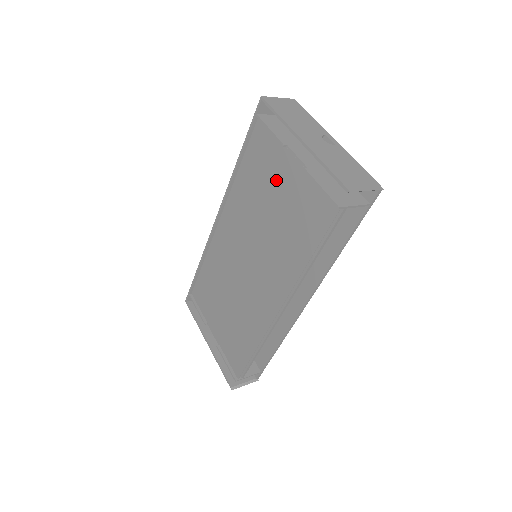
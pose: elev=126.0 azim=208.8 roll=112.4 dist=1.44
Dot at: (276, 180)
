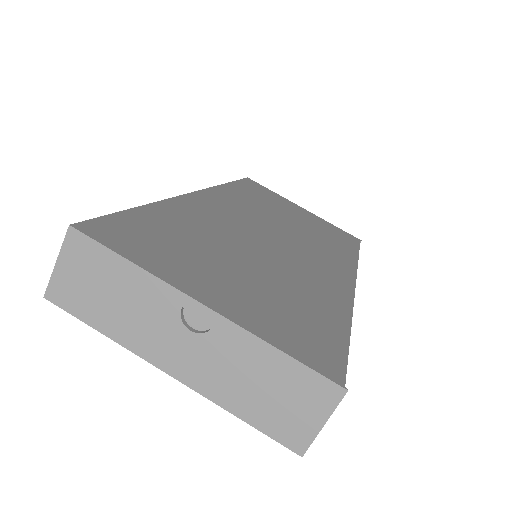
Dot at: occluded
